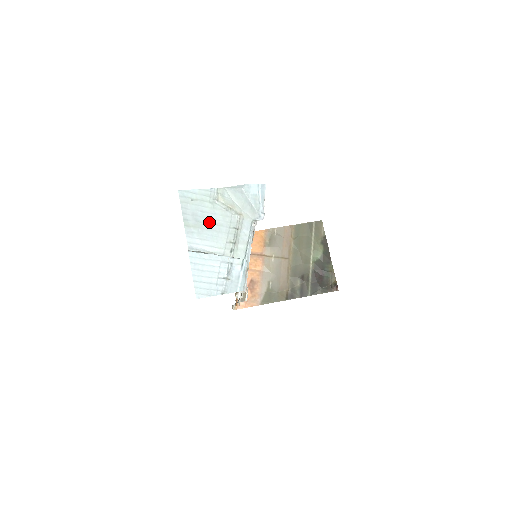
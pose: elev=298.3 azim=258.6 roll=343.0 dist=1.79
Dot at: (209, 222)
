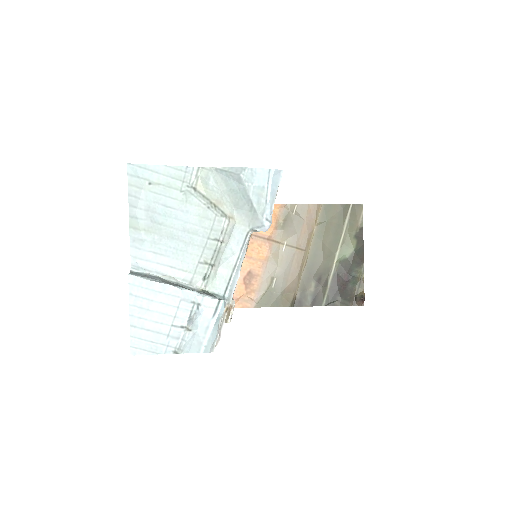
Dot at: (174, 225)
